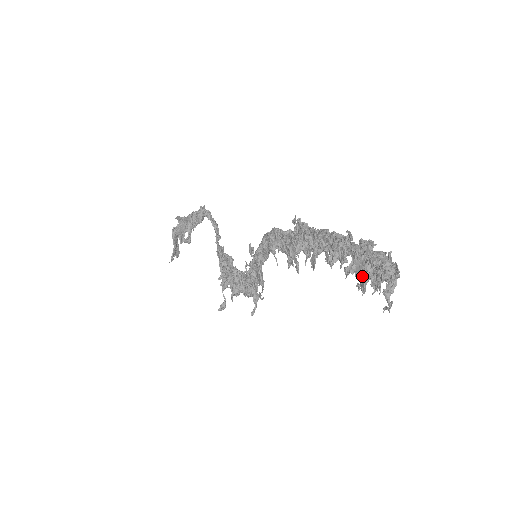
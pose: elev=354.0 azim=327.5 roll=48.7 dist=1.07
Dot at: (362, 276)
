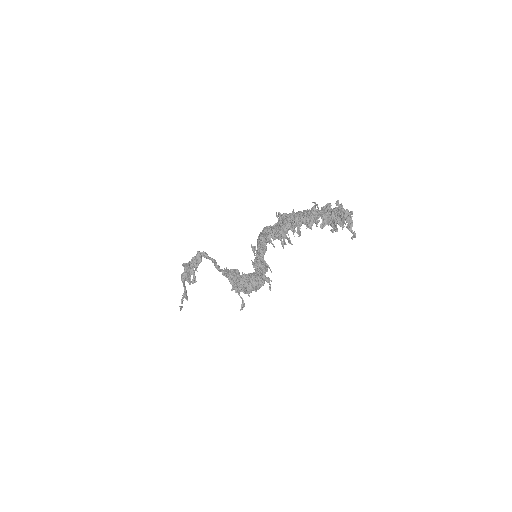
Dot at: (332, 223)
